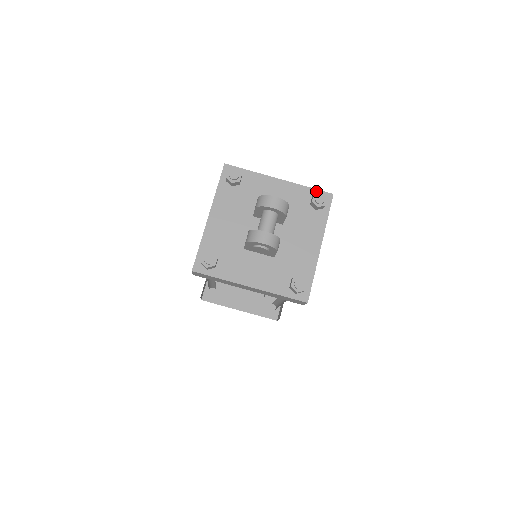
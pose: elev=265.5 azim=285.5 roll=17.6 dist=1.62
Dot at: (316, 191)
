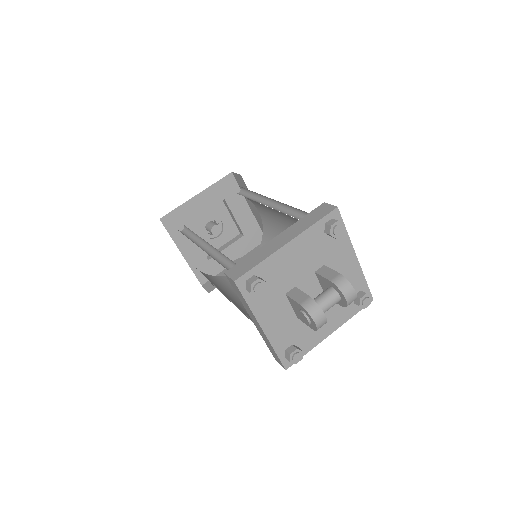
Dot at: (367, 288)
